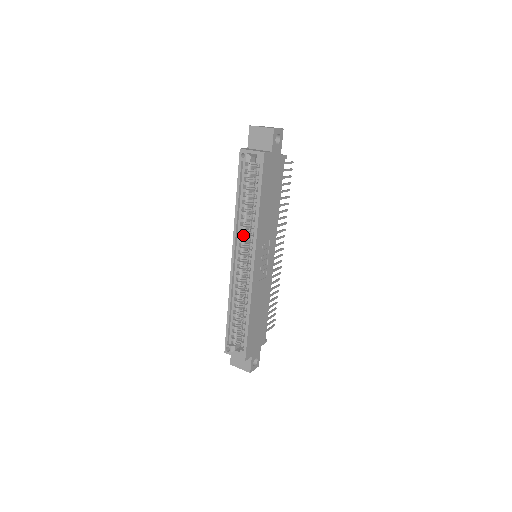
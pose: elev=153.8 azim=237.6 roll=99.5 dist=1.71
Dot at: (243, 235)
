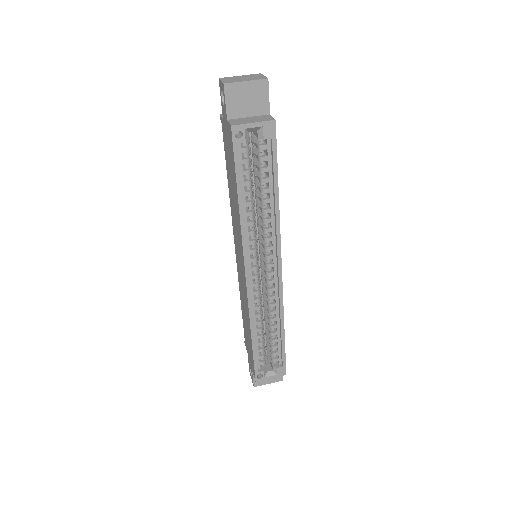
Dot at: (255, 242)
